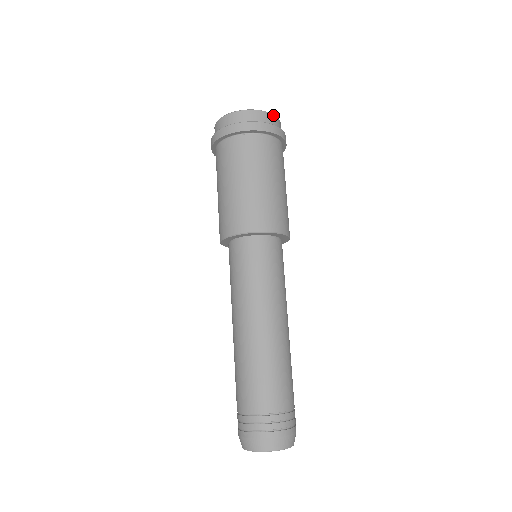
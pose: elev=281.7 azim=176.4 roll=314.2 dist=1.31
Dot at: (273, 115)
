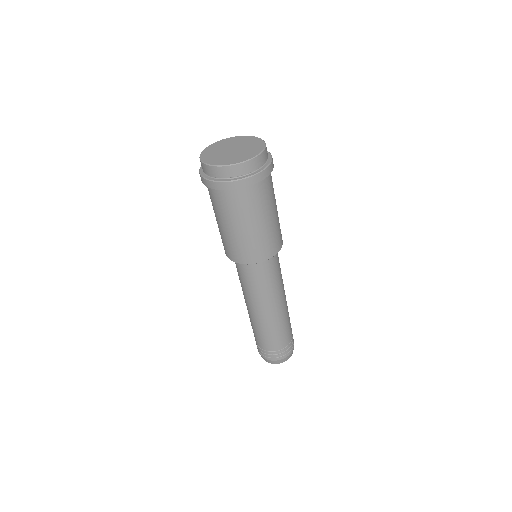
Dot at: (266, 147)
